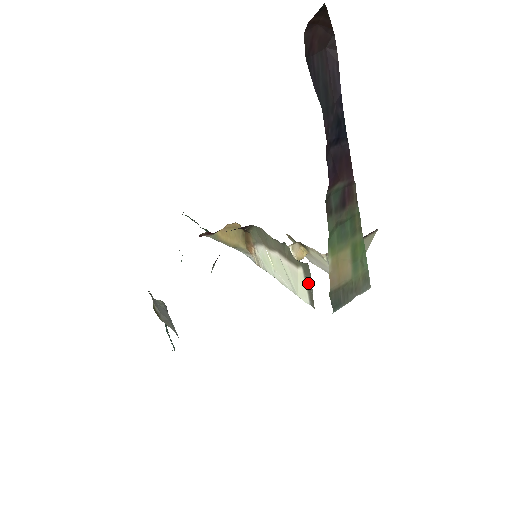
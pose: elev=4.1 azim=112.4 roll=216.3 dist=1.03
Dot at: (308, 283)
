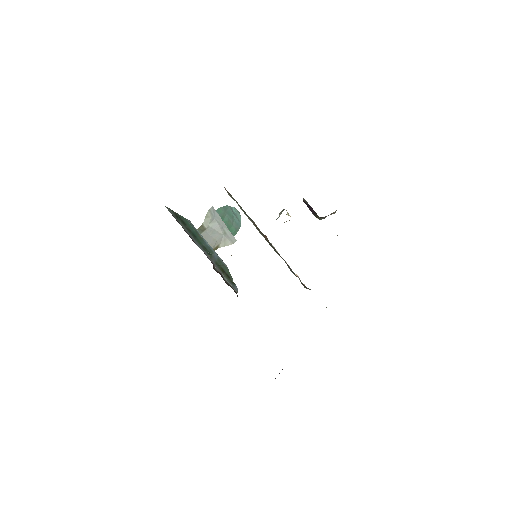
Dot at: occluded
